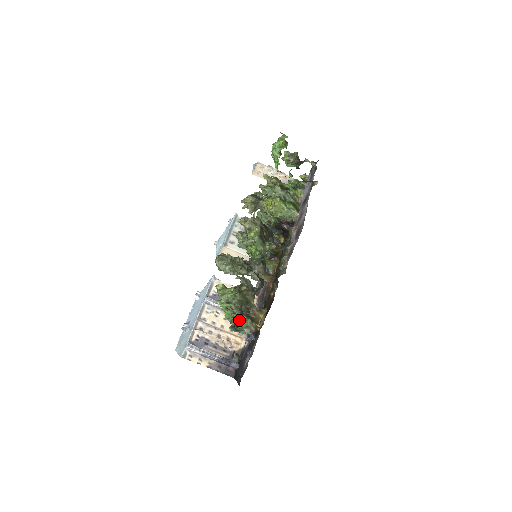
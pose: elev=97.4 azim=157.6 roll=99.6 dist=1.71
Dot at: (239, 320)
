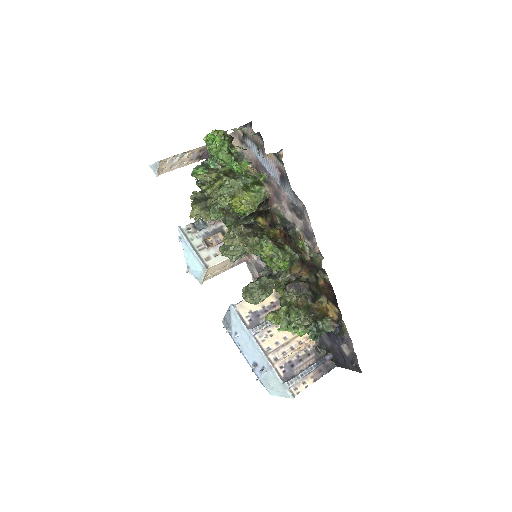
Dot at: (320, 330)
